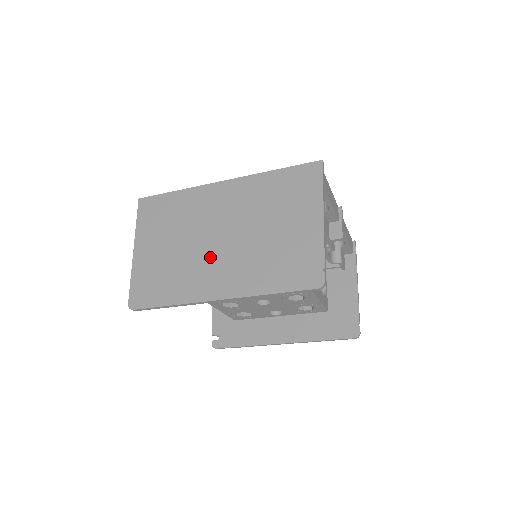
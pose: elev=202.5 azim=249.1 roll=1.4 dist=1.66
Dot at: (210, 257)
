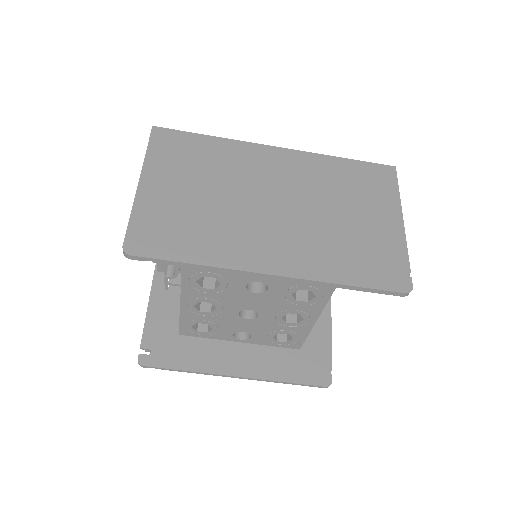
Dot at: (260, 221)
